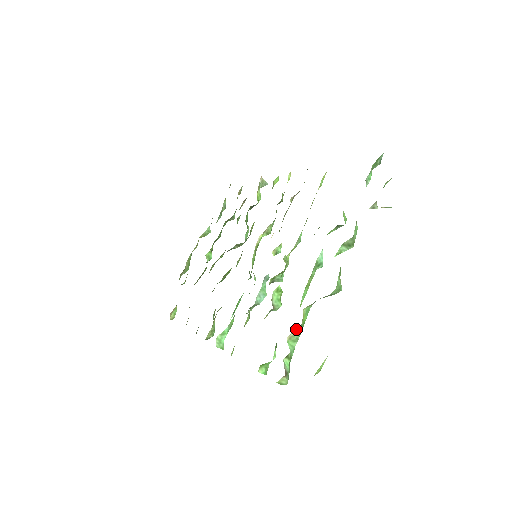
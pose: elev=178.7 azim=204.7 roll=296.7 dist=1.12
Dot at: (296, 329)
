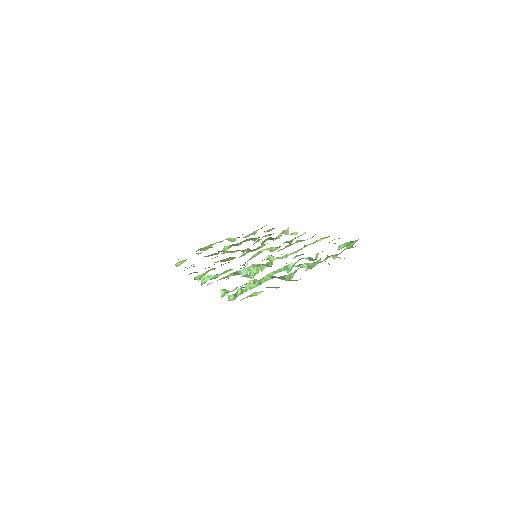
Dot at: (255, 281)
